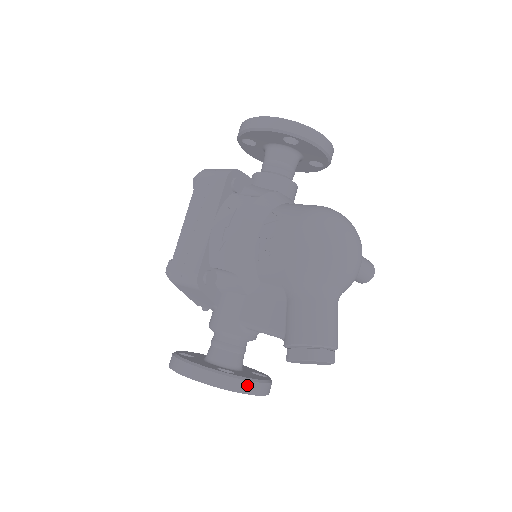
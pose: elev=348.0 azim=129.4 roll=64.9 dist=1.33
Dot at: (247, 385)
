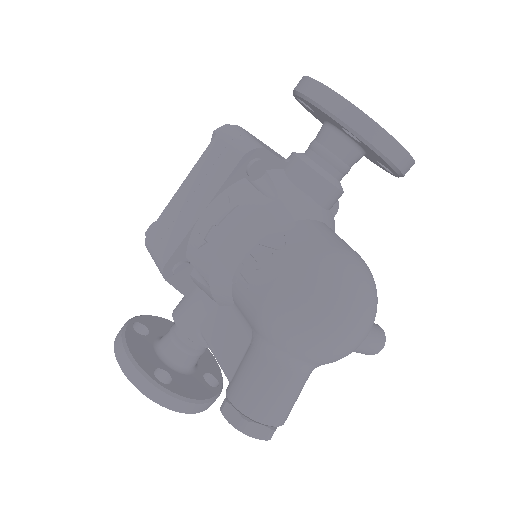
Dot at: (177, 403)
